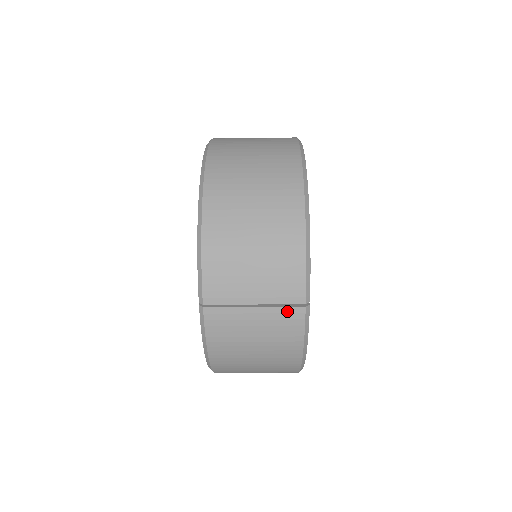
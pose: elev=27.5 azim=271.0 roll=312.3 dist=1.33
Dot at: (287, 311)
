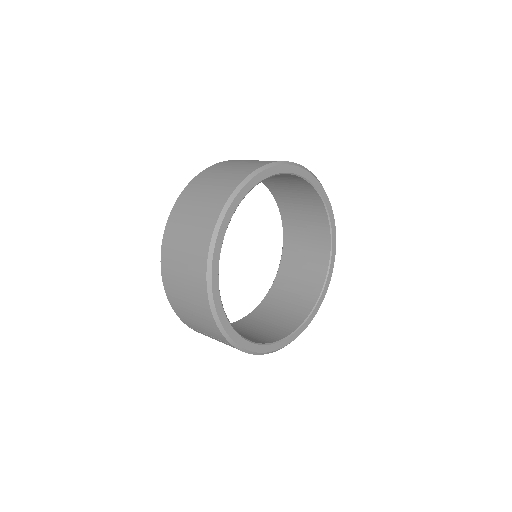
Dot at: (227, 344)
